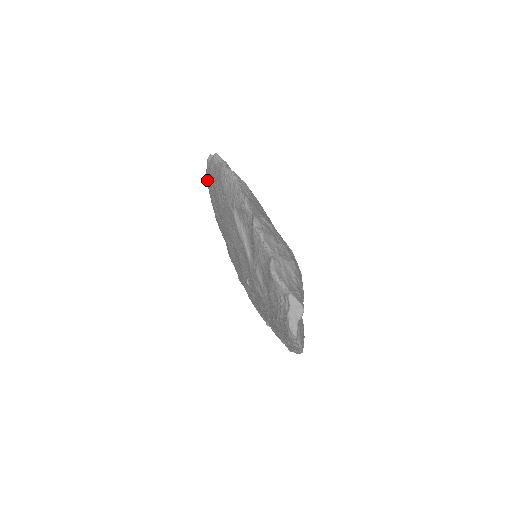
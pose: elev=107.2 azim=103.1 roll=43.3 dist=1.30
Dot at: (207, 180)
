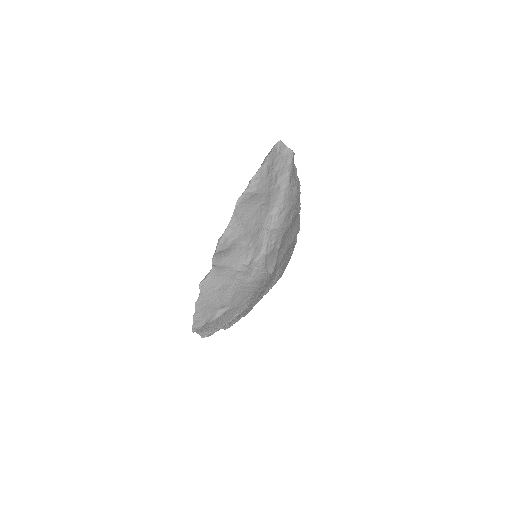
Dot at: occluded
